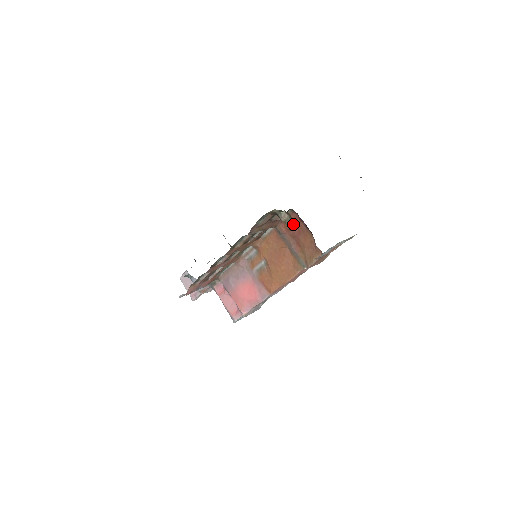
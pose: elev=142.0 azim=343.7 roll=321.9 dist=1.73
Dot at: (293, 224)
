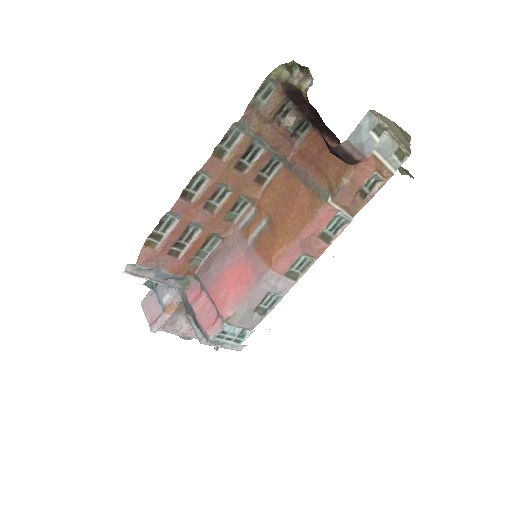
Dot at: (310, 82)
